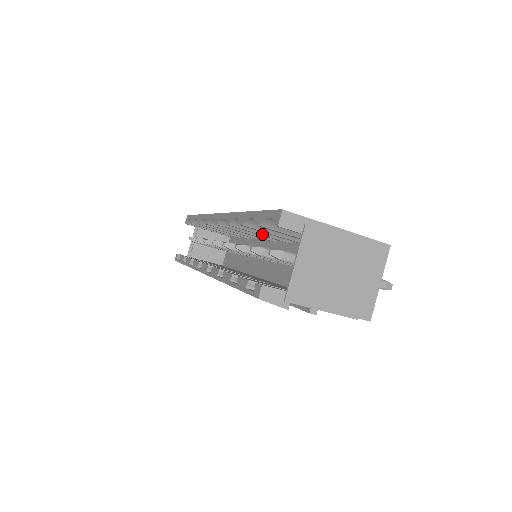
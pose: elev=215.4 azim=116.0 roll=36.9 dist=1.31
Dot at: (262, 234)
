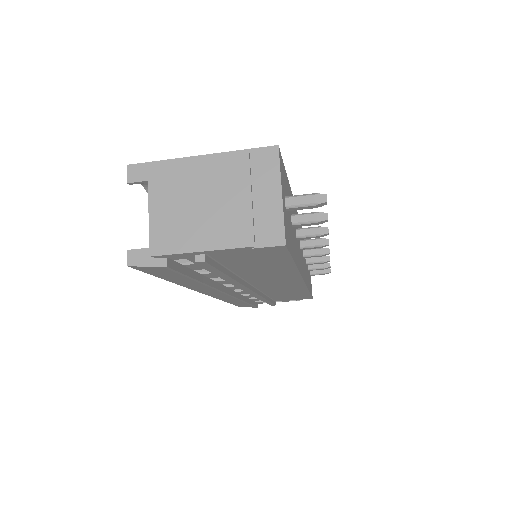
Dot at: occluded
